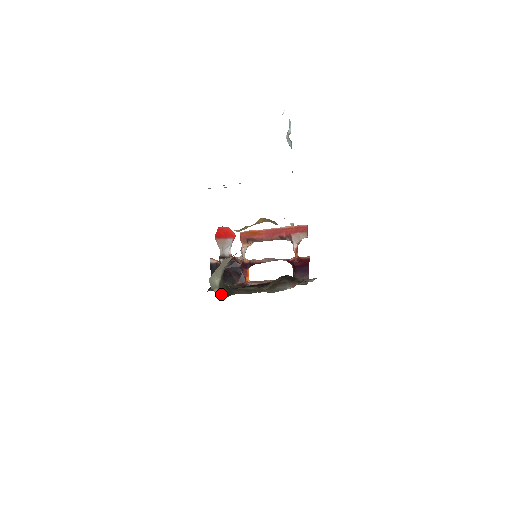
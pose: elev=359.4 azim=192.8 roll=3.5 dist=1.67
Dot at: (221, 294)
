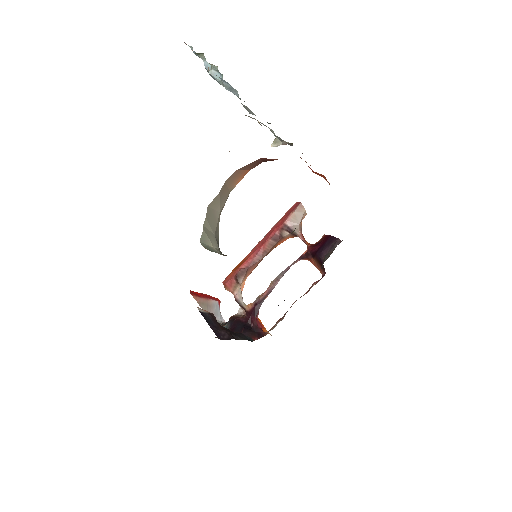
Dot at: occluded
